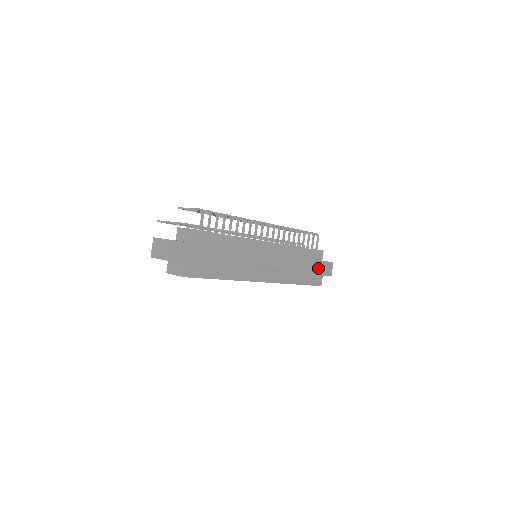
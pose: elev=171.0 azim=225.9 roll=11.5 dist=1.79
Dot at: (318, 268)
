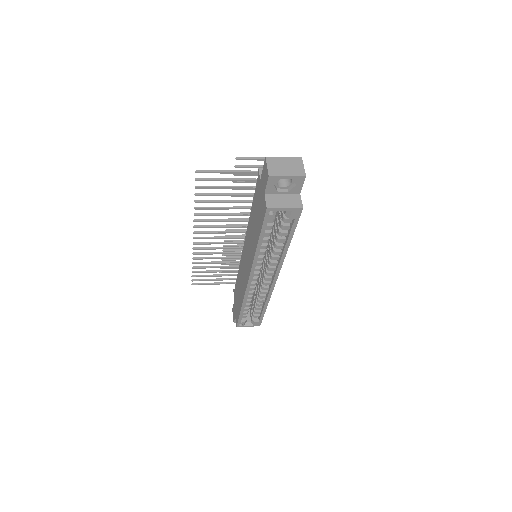
Dot at: occluded
